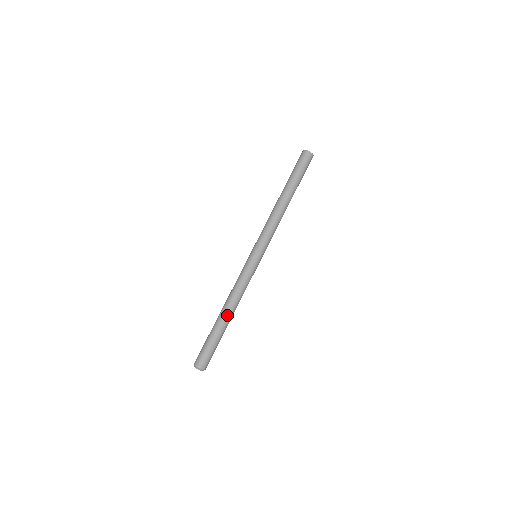
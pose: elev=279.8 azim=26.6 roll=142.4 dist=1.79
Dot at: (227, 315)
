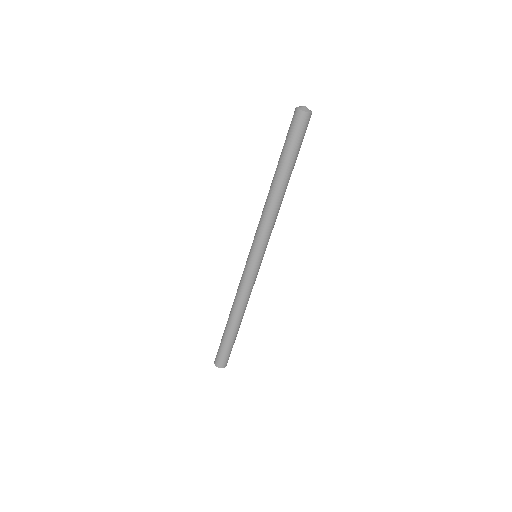
Dot at: (231, 320)
